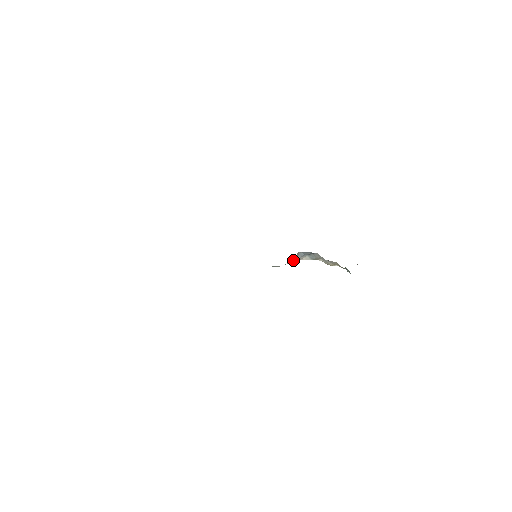
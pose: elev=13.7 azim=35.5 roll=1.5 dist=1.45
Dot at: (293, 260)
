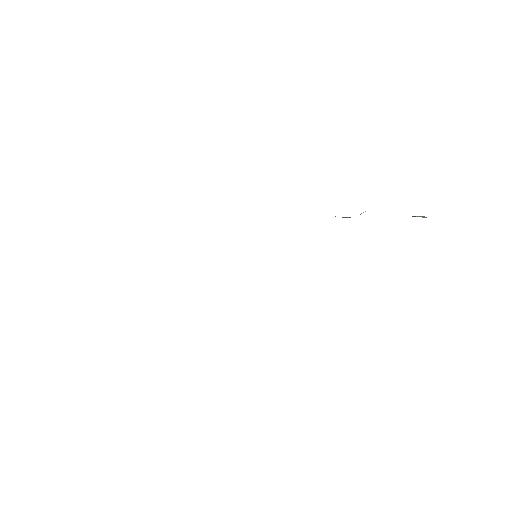
Dot at: occluded
